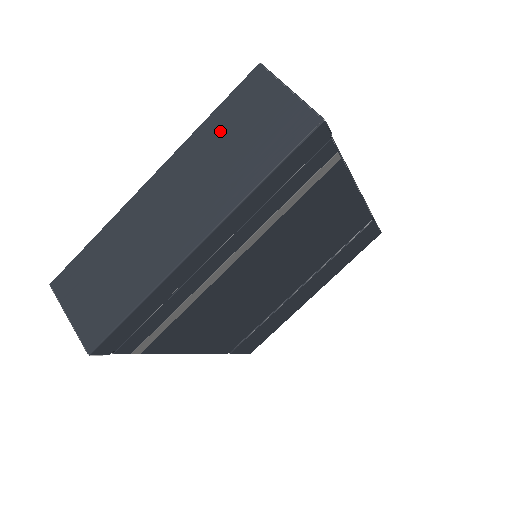
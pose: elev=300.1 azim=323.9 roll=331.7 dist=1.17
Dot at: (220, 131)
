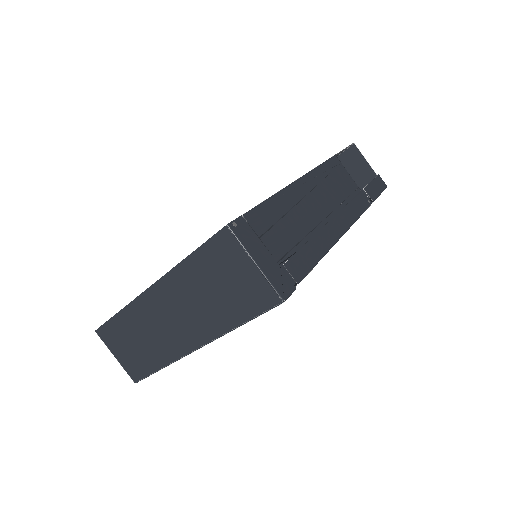
Dot at: (199, 274)
